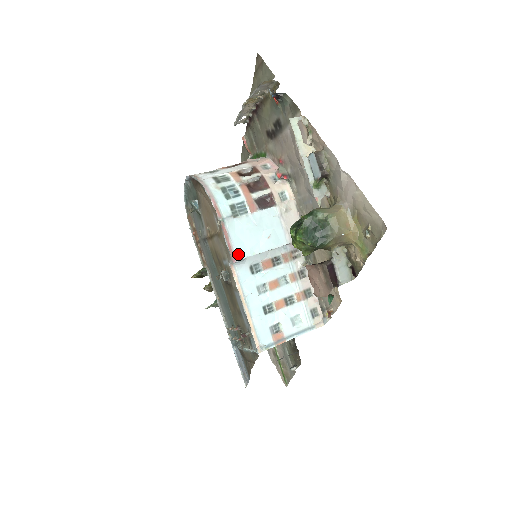
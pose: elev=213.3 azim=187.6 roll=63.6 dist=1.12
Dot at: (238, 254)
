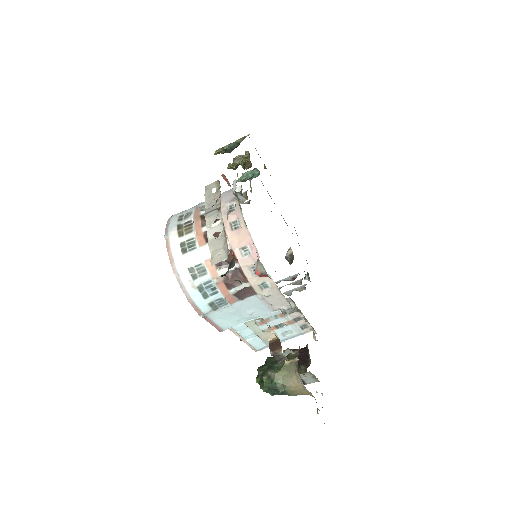
Dot at: (224, 328)
